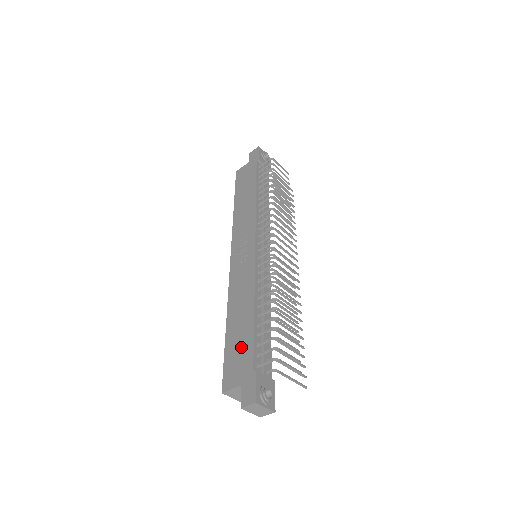
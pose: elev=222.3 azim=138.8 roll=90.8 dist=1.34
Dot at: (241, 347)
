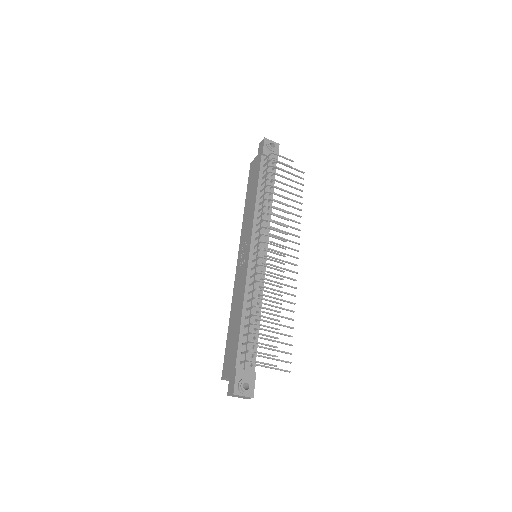
Dot at: (233, 345)
